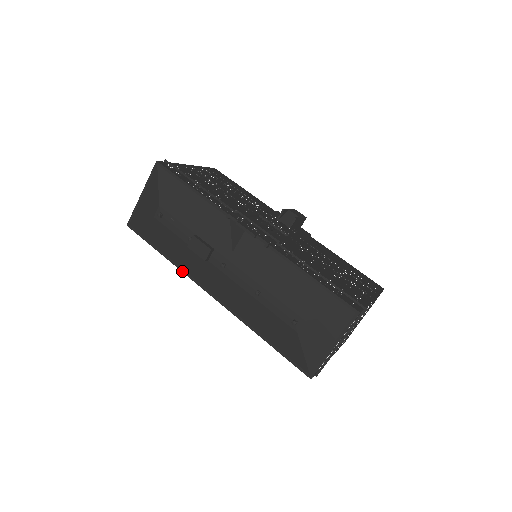
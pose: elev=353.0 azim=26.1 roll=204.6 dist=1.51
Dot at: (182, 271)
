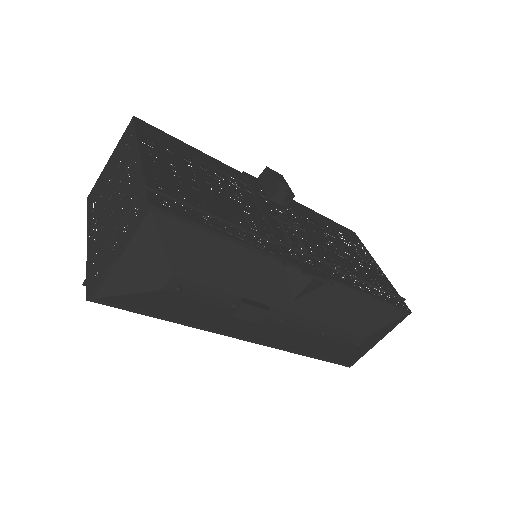
Dot at: (202, 329)
